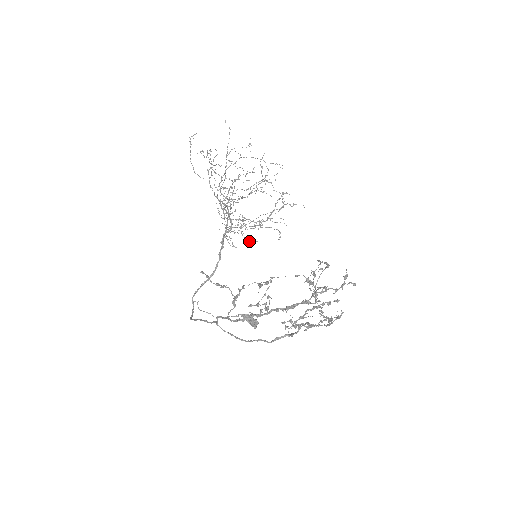
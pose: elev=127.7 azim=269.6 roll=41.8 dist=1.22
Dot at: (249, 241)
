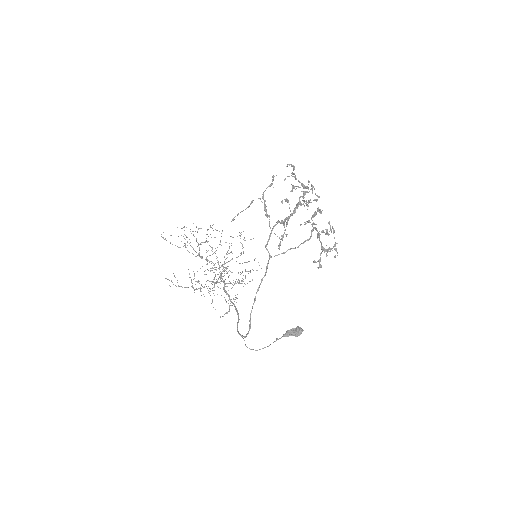
Dot at: (244, 283)
